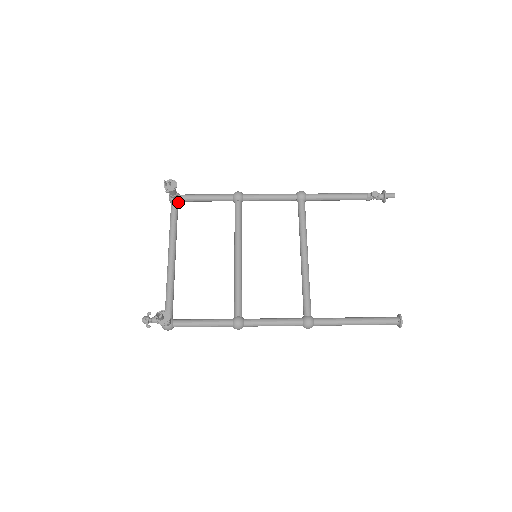
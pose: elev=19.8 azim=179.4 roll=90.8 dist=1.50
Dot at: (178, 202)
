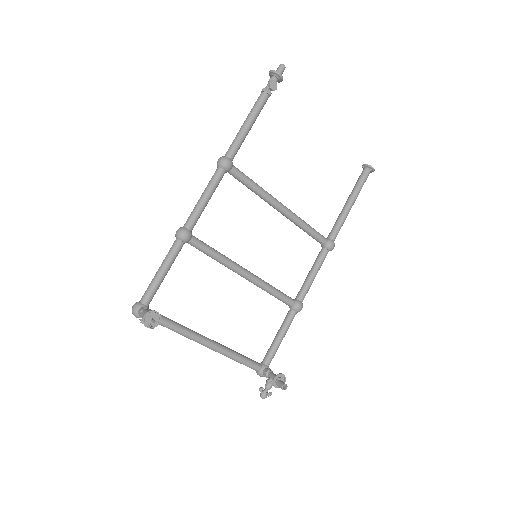
Dot at: (148, 308)
